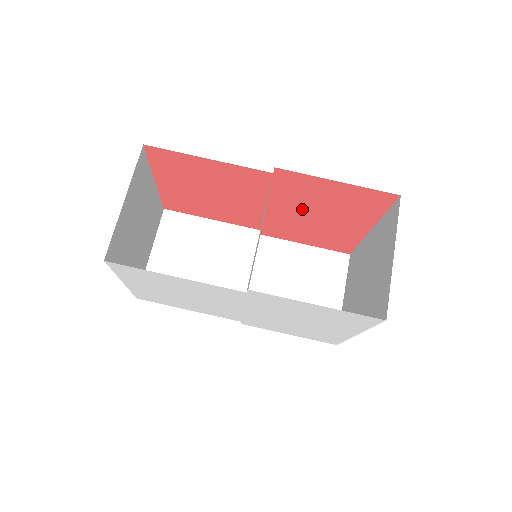
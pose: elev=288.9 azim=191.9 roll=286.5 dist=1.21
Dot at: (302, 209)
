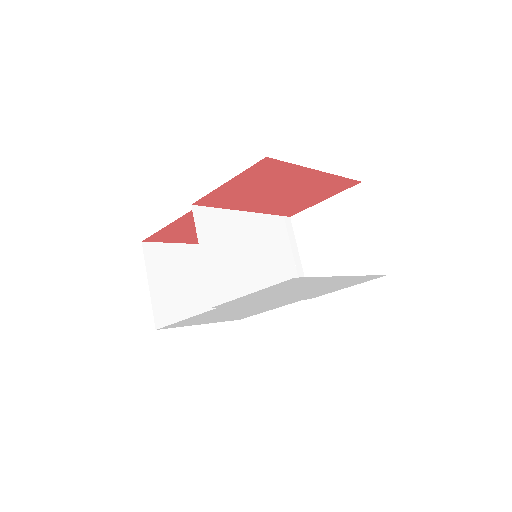
Dot at: (260, 198)
